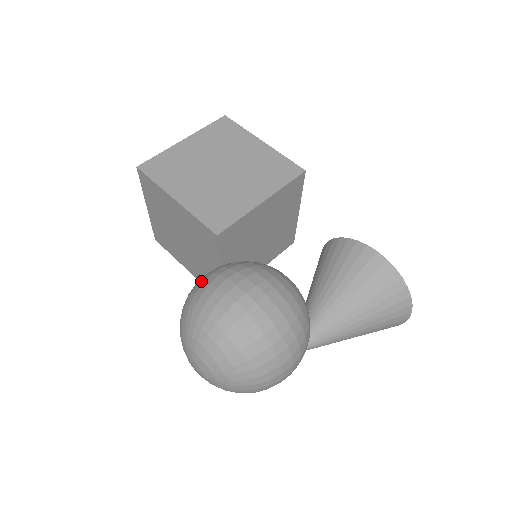
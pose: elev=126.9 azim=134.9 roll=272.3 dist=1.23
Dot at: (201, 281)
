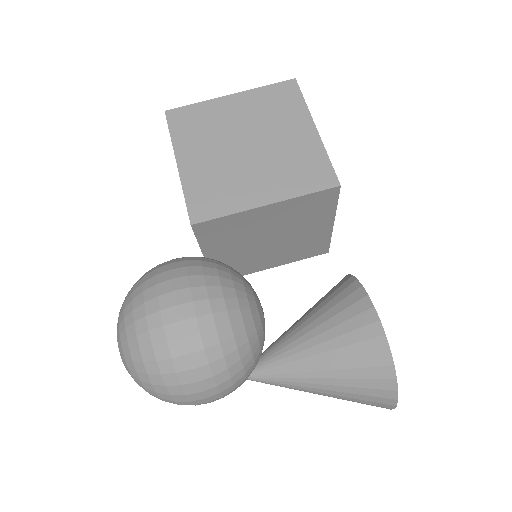
Dot at: (159, 265)
